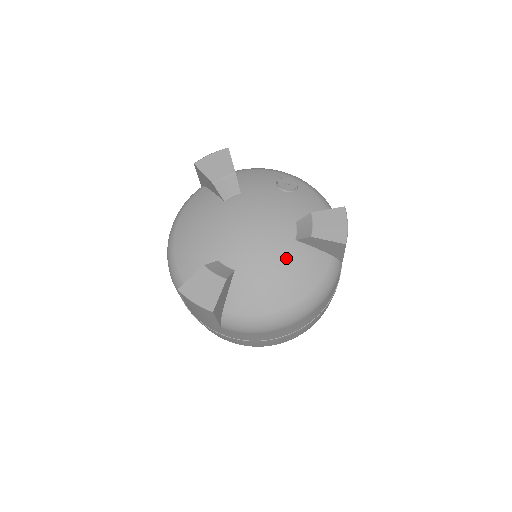
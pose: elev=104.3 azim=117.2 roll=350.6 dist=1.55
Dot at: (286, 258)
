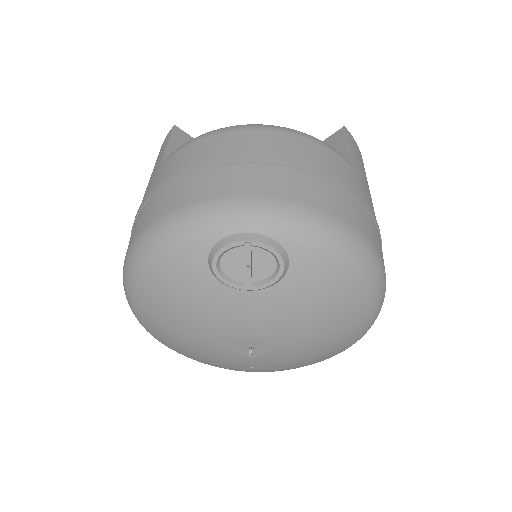
Dot at: occluded
